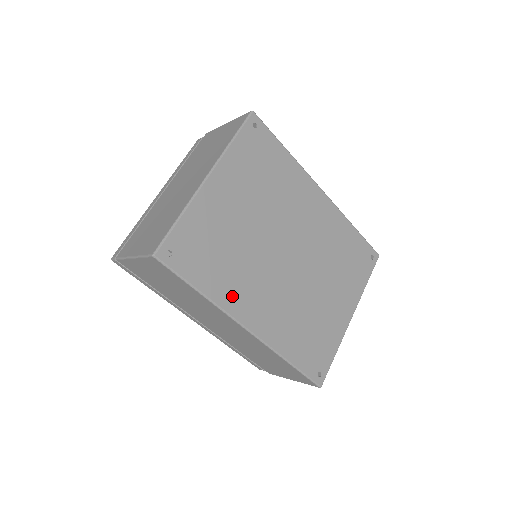
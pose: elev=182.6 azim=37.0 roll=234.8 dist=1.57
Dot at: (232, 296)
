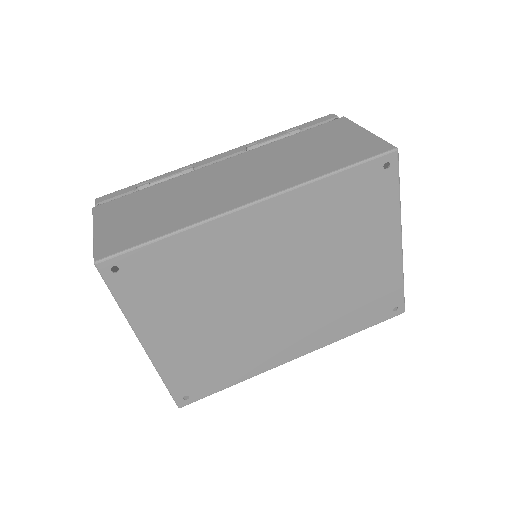
Dot at: (259, 362)
